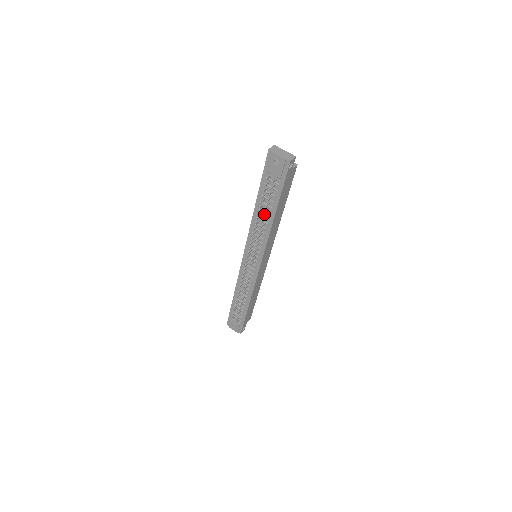
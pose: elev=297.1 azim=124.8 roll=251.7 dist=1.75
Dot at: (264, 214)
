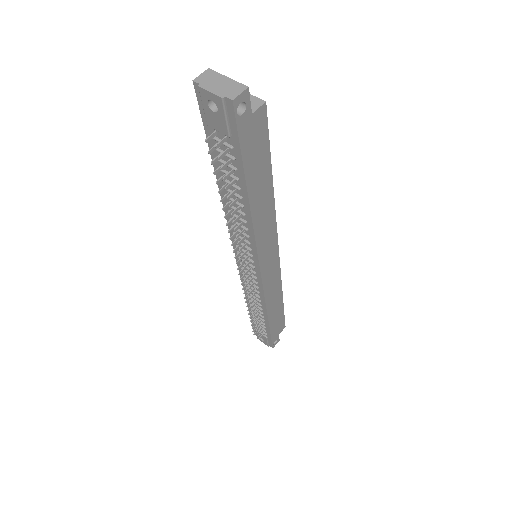
Dot at: (234, 199)
